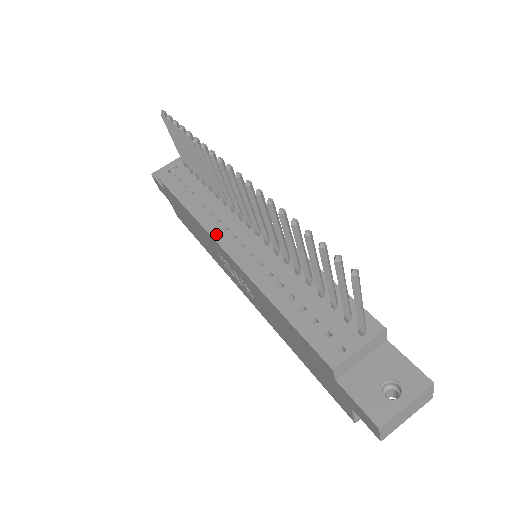
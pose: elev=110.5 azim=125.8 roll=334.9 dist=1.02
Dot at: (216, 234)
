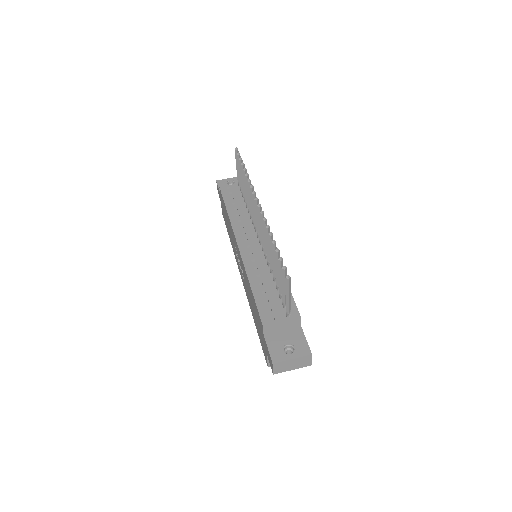
Dot at: (237, 234)
